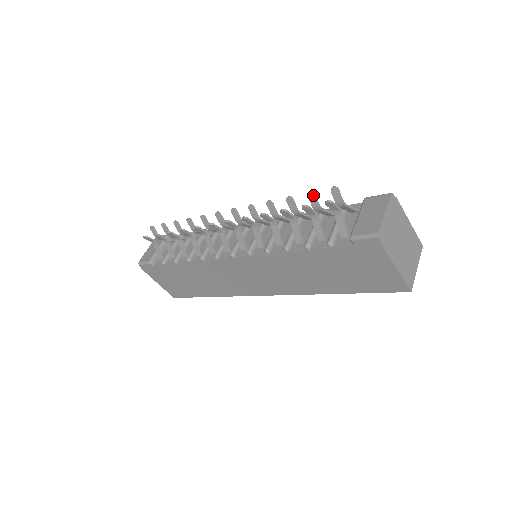
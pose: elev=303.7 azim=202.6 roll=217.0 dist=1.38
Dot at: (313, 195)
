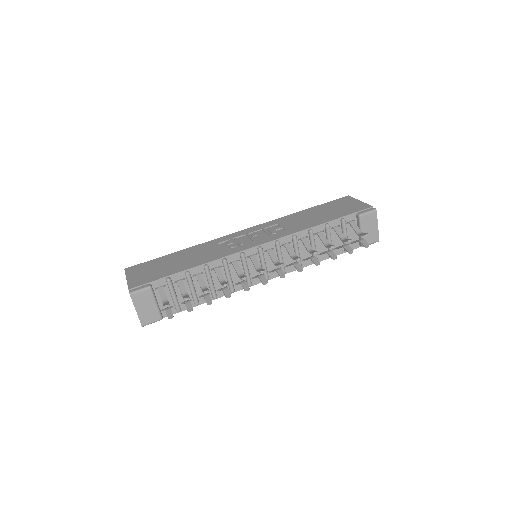
Dot at: occluded
